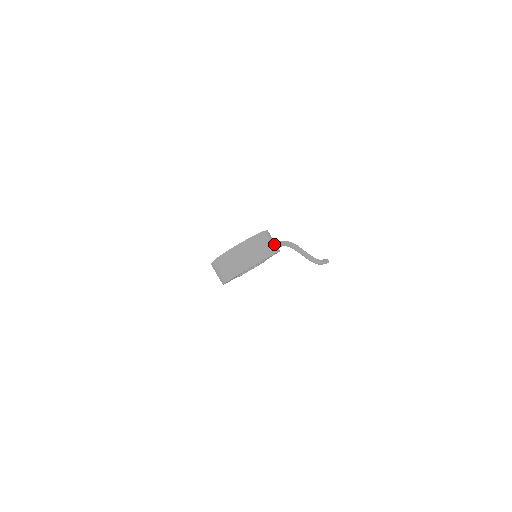
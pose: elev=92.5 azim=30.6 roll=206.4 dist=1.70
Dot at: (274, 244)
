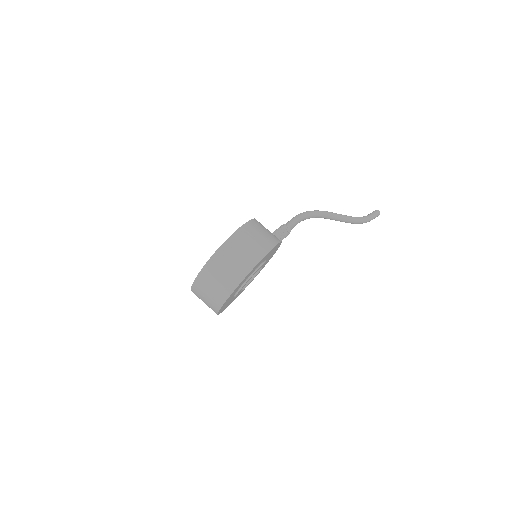
Dot at: (266, 236)
